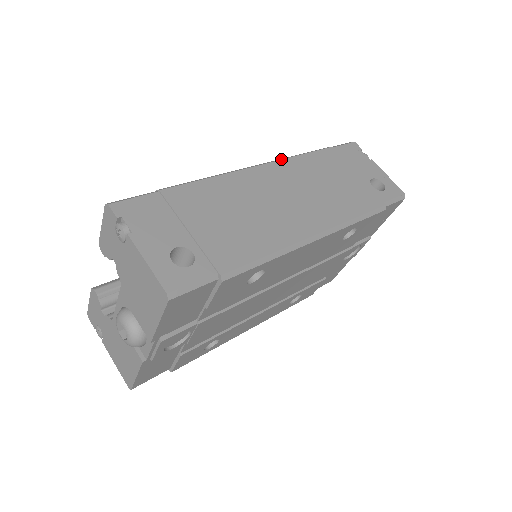
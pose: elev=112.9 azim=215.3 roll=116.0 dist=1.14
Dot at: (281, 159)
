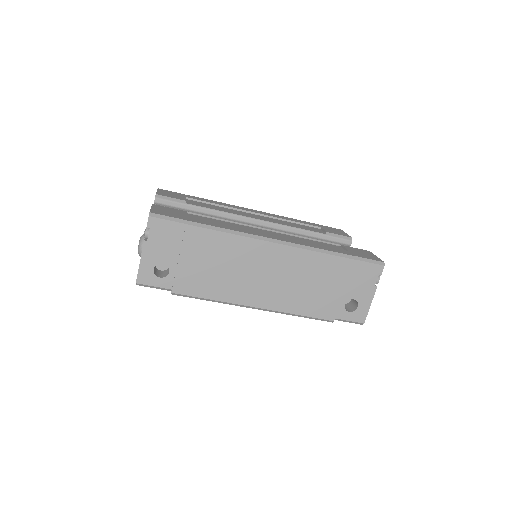
Dot at: (298, 247)
